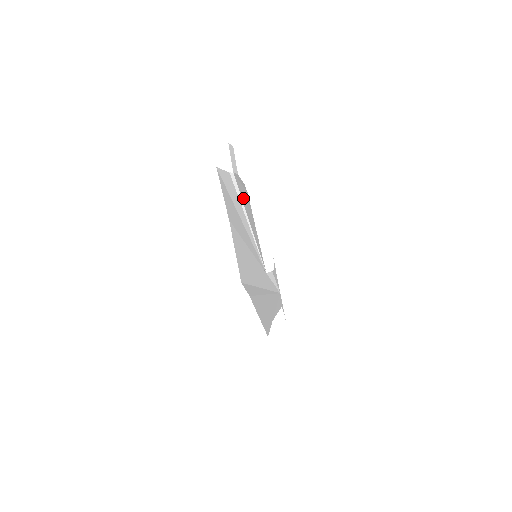
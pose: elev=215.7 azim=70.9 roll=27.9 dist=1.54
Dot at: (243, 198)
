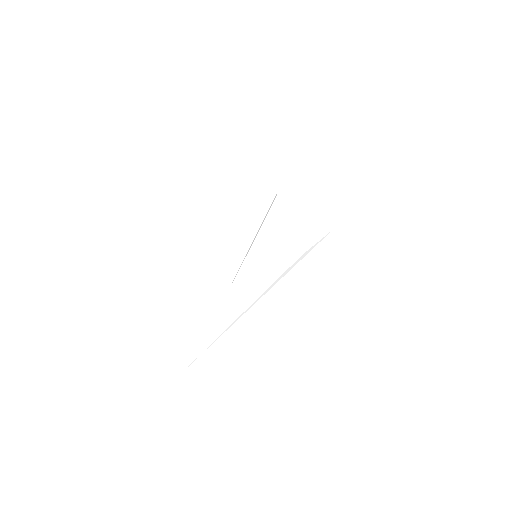
Dot at: occluded
